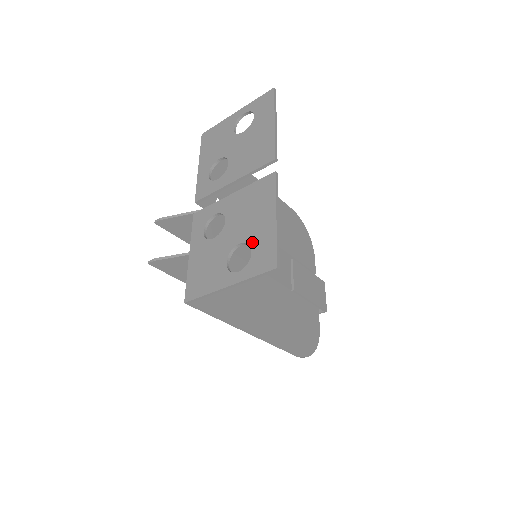
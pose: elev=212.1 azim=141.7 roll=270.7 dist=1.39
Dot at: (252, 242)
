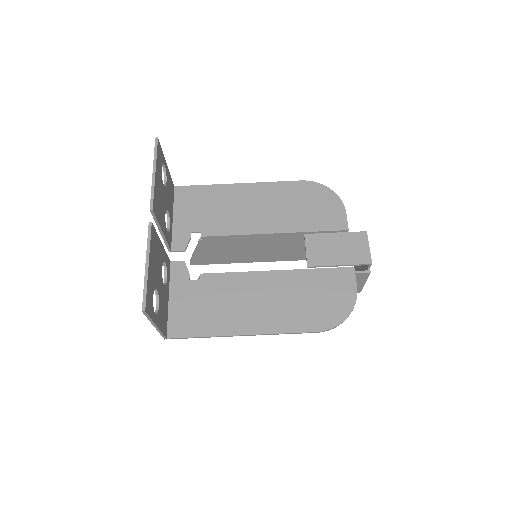
Dot at: occluded
